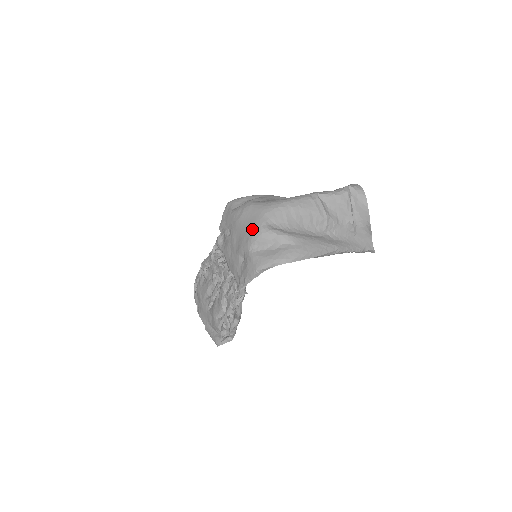
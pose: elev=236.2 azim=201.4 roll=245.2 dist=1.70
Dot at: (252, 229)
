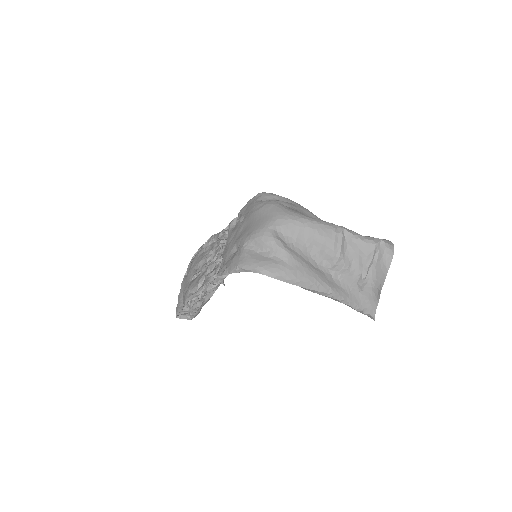
Dot at: (258, 226)
